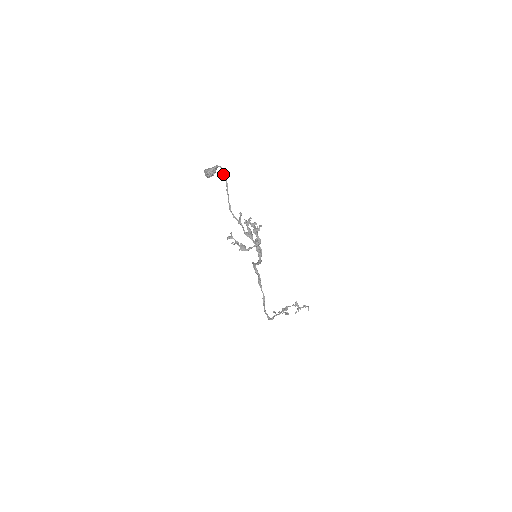
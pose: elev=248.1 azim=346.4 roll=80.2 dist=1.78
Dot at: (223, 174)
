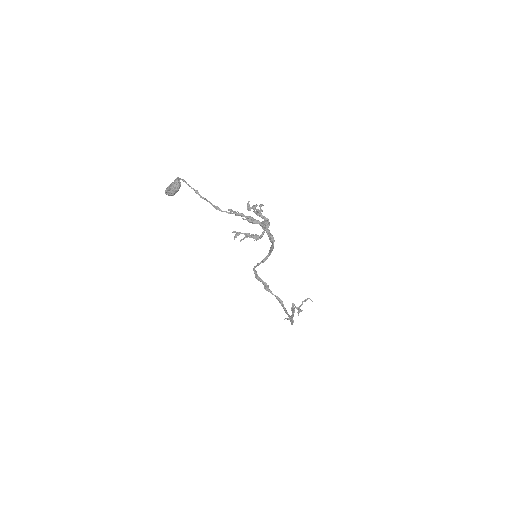
Dot at: (187, 184)
